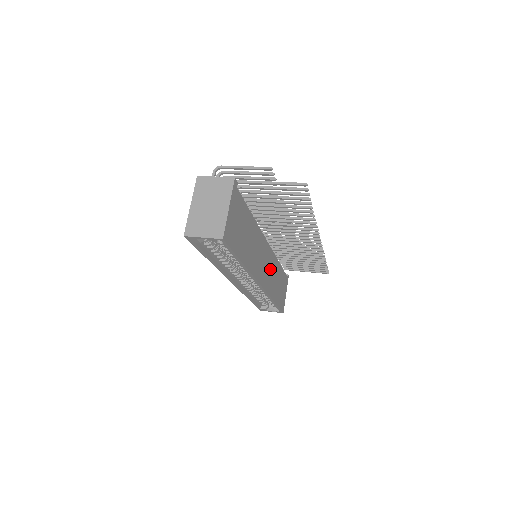
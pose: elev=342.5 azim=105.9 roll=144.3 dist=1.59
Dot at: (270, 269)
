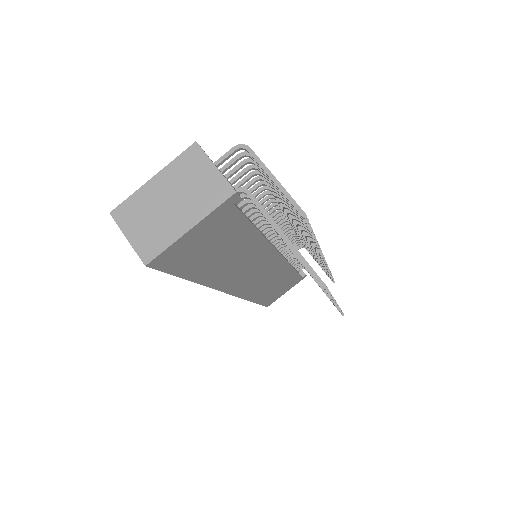
Dot at: (266, 276)
